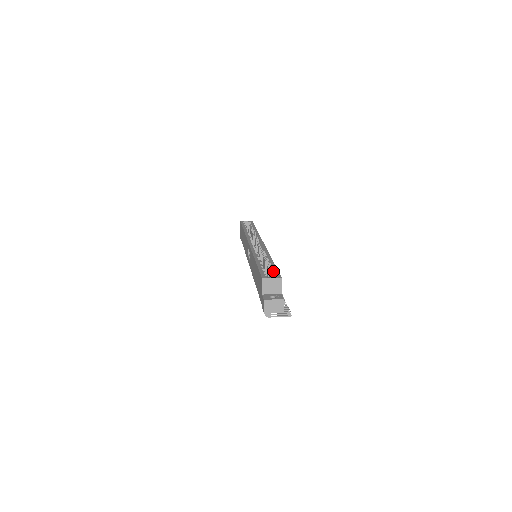
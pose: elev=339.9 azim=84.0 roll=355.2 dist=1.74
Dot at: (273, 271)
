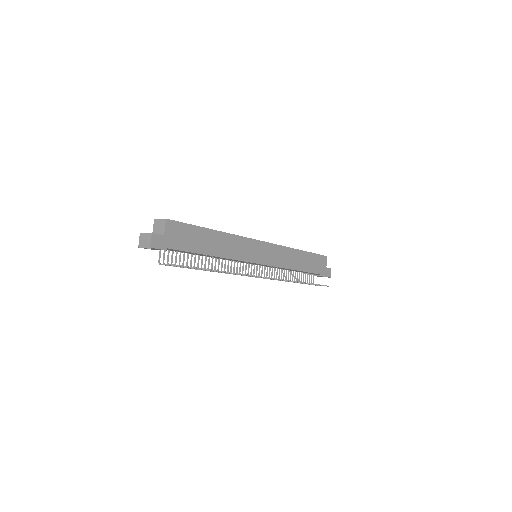
Dot at: occluded
